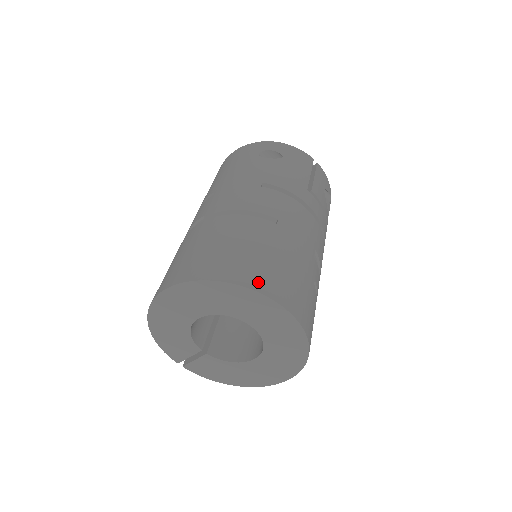
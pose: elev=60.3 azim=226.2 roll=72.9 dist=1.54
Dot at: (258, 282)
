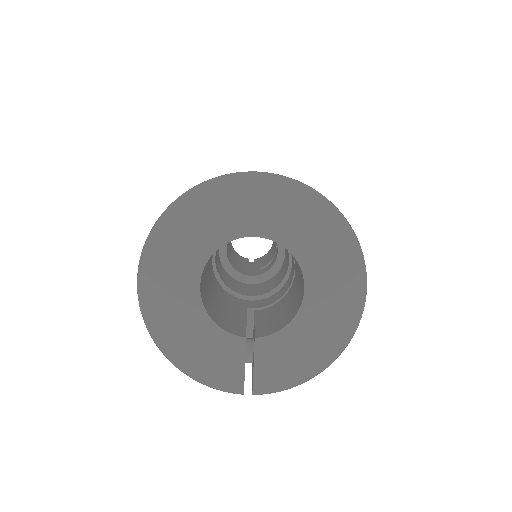
Dot at: occluded
